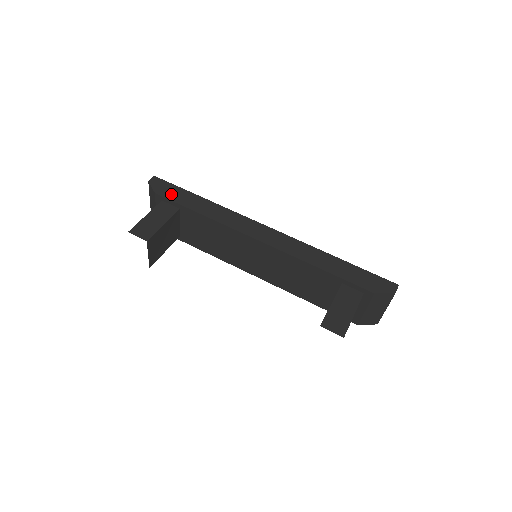
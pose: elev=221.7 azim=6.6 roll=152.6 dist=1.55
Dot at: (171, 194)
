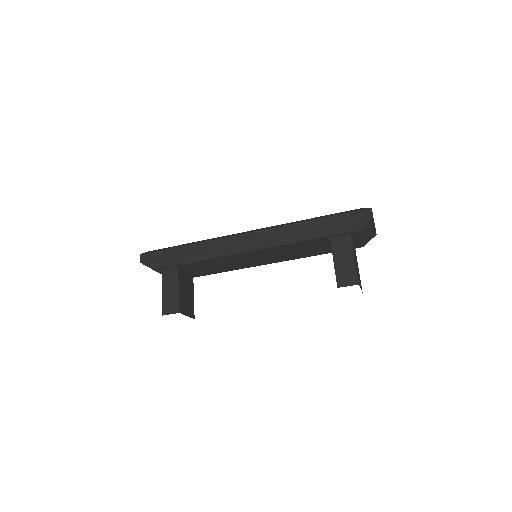
Dot at: (163, 261)
